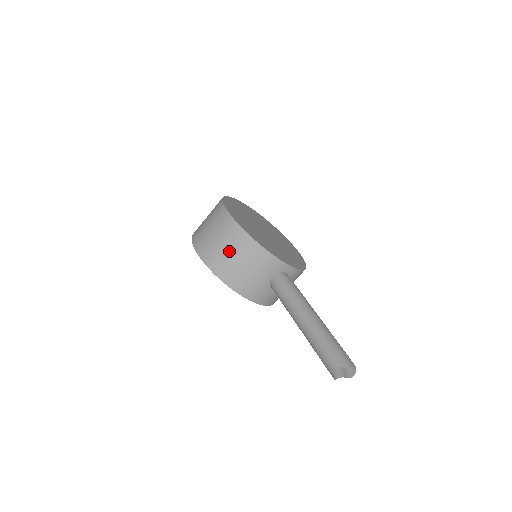
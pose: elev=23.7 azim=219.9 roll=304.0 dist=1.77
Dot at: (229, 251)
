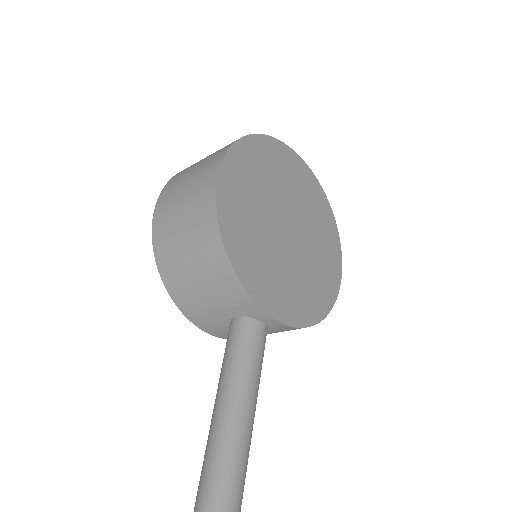
Dot at: (185, 239)
